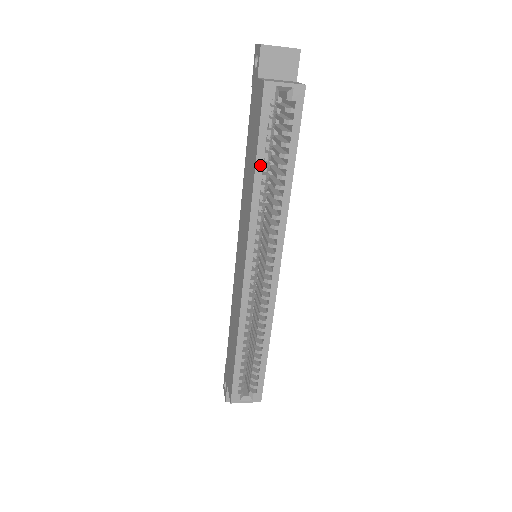
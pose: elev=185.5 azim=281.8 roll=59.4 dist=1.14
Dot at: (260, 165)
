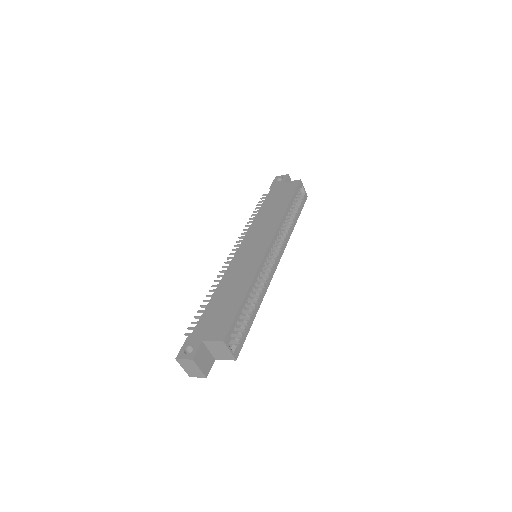
Dot at: (290, 206)
